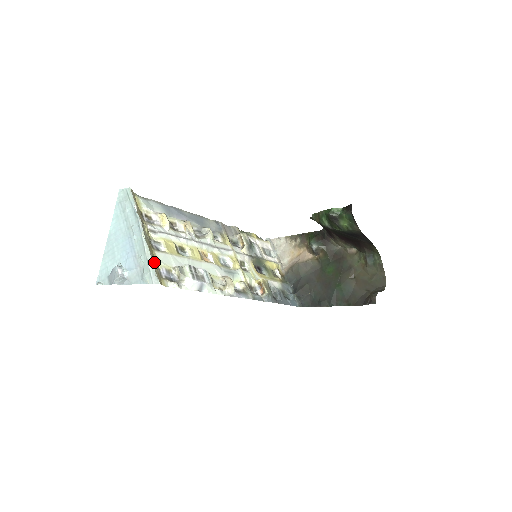
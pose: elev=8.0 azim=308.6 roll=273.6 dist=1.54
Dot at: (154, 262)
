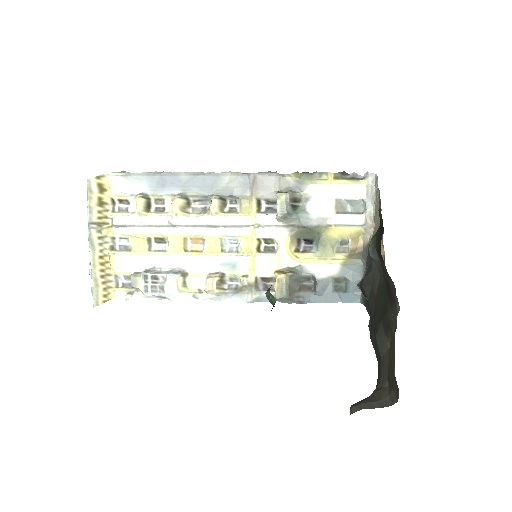
Dot at: (100, 277)
